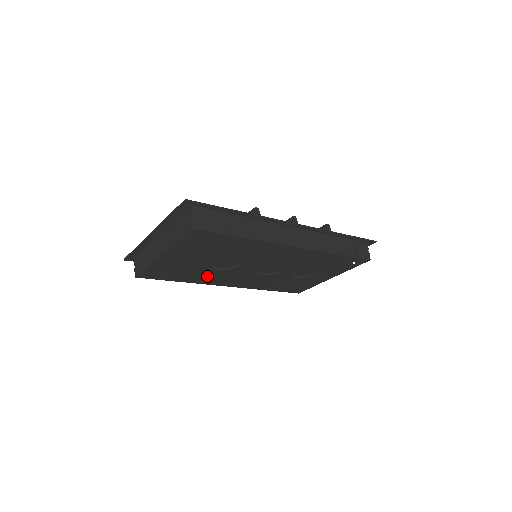
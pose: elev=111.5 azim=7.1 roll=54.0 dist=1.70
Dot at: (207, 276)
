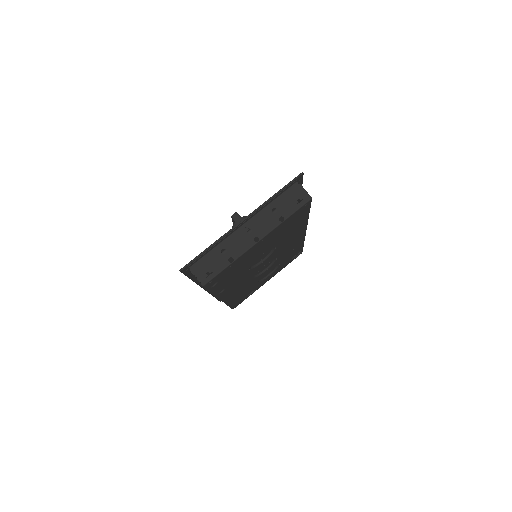
Dot at: (234, 281)
